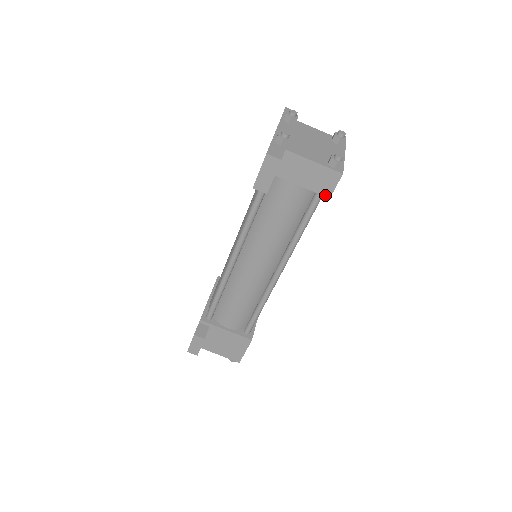
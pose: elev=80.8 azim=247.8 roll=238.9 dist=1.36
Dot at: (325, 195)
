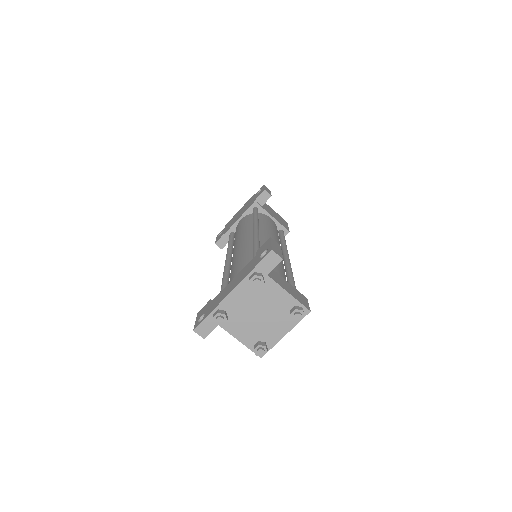
Dot at: occluded
